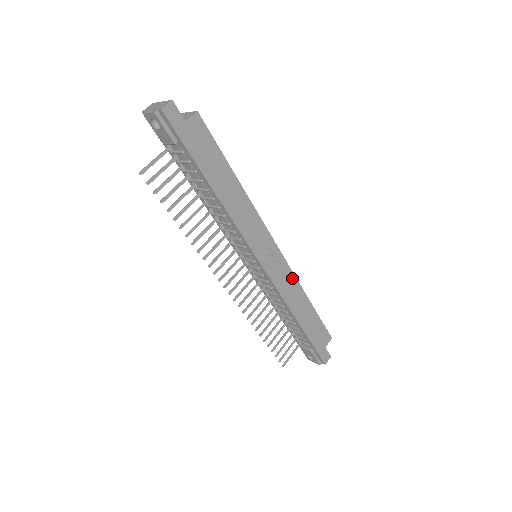
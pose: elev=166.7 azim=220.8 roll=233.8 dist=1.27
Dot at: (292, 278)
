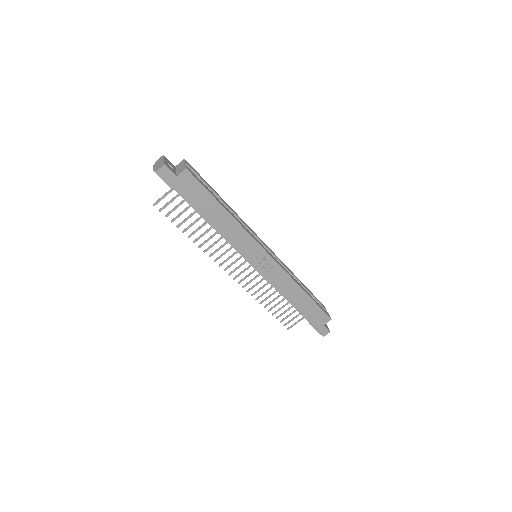
Dot at: (285, 276)
